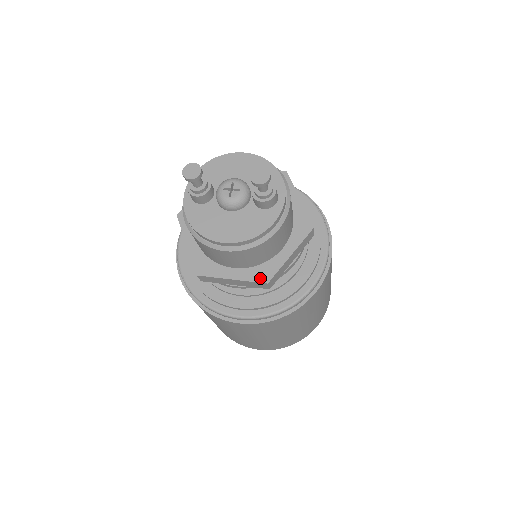
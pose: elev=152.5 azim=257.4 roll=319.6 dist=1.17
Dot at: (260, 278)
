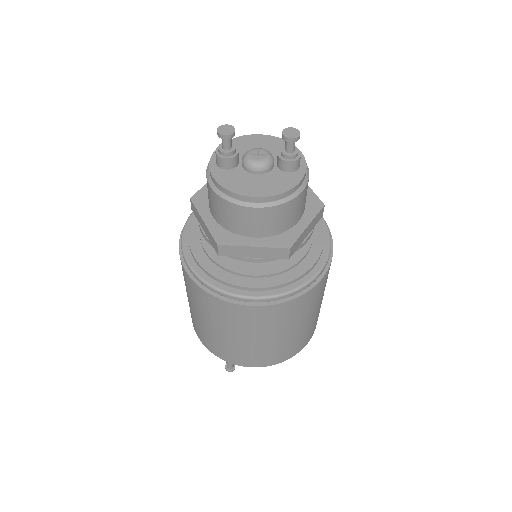
Dot at: (282, 244)
